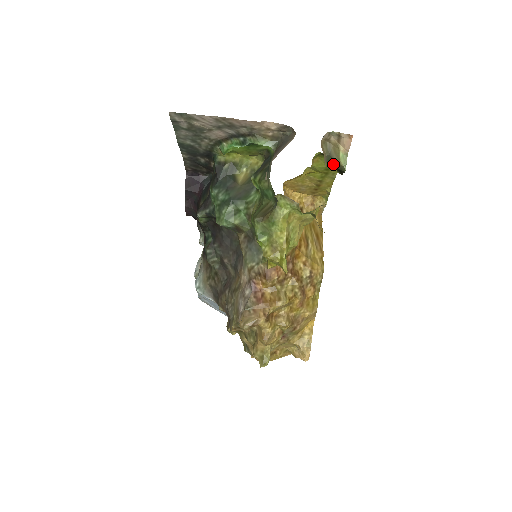
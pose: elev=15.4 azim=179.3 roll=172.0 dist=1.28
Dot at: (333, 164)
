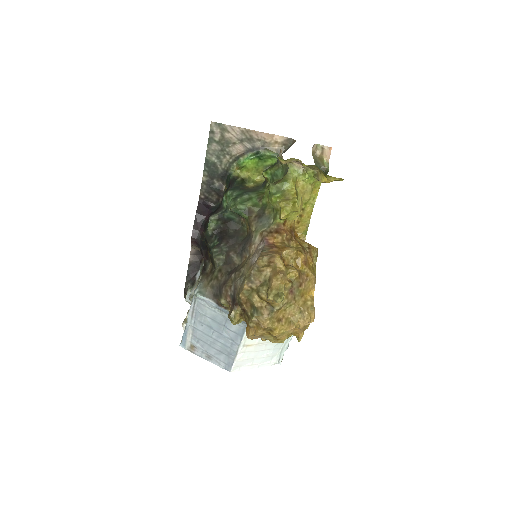
Dot at: (320, 167)
